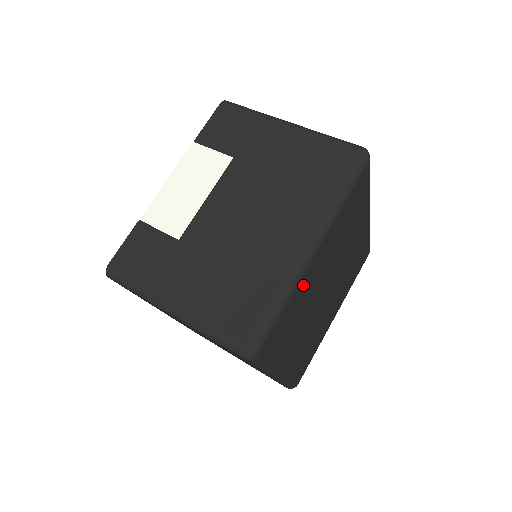
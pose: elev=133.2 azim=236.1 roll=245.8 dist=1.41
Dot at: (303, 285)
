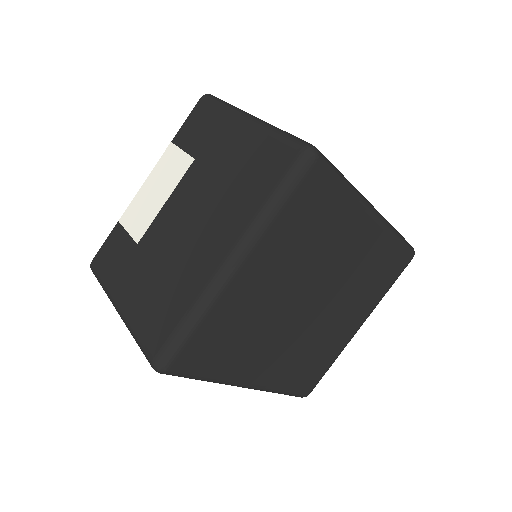
Dot at: (231, 303)
